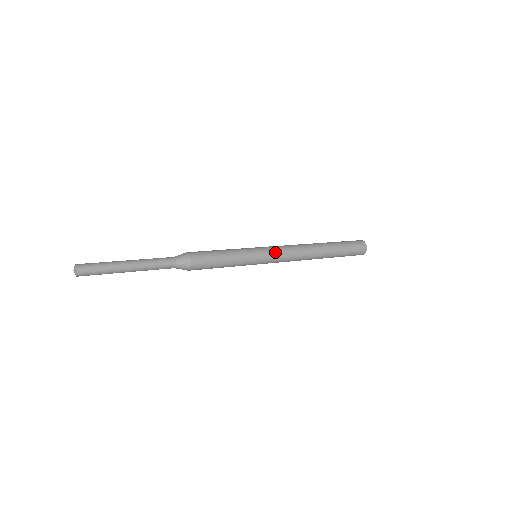
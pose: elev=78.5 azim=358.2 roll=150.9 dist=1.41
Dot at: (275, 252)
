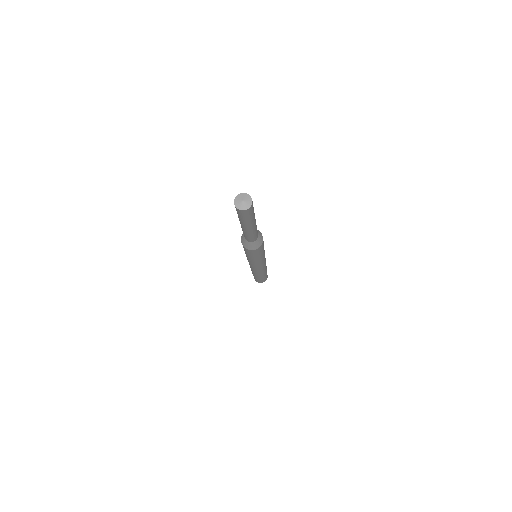
Dot at: occluded
